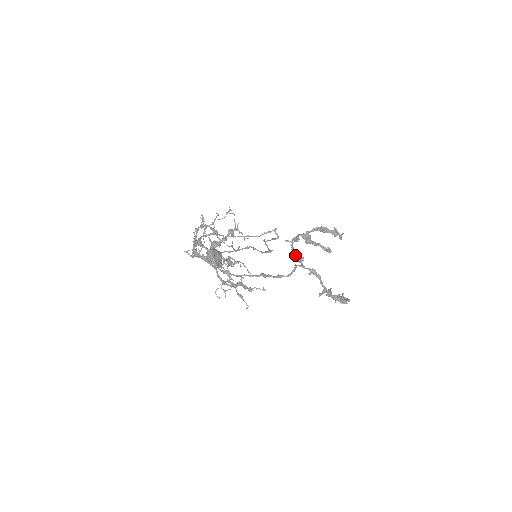
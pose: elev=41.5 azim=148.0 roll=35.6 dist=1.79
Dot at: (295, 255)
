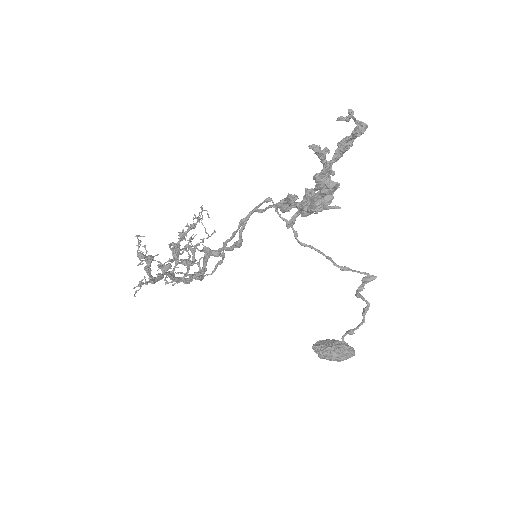
Dot at: occluded
